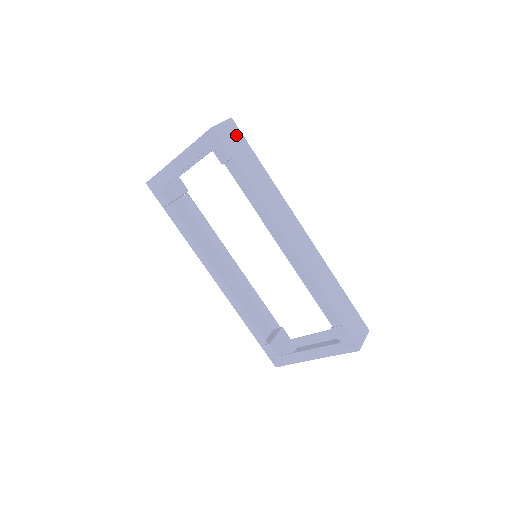
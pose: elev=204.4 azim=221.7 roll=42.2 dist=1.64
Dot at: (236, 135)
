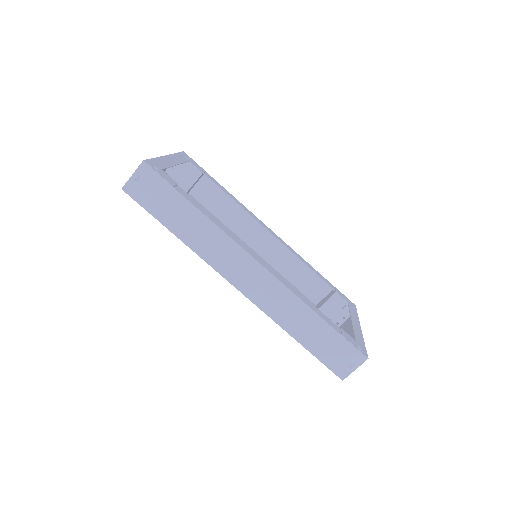
Dot at: (152, 182)
